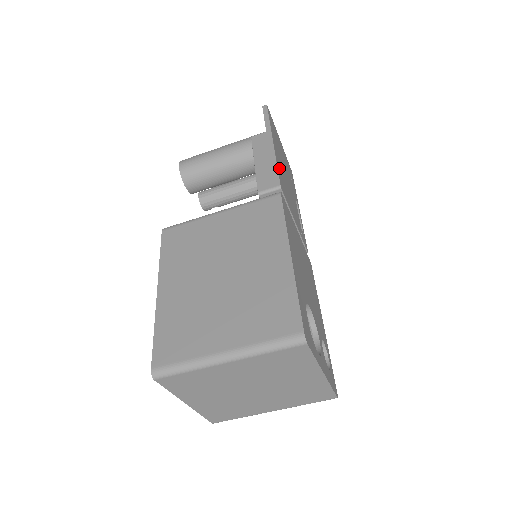
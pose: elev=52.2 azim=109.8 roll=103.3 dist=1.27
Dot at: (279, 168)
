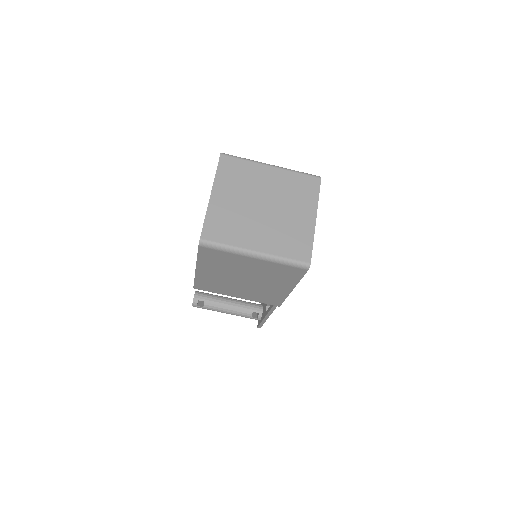
Dot at: occluded
